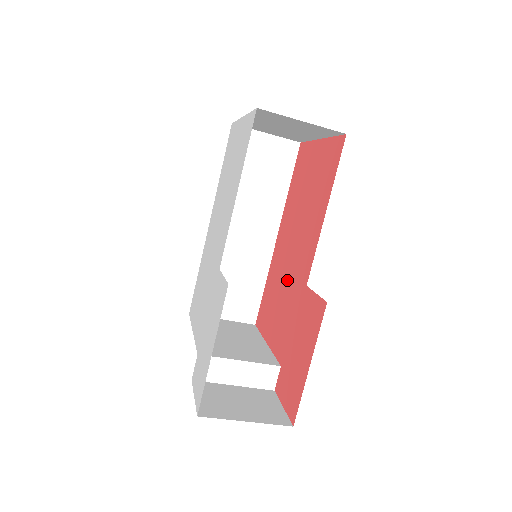
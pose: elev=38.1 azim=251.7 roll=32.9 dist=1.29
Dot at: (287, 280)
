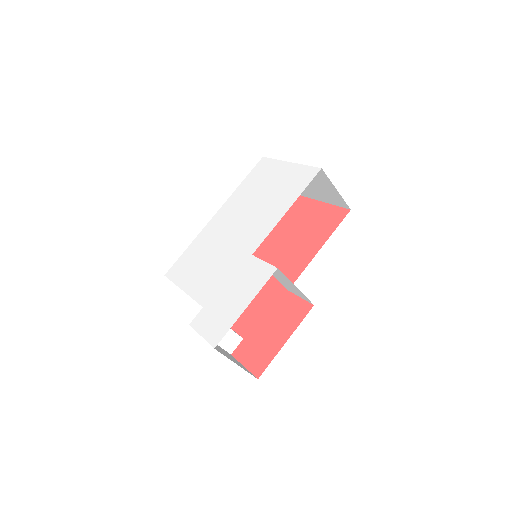
Dot at: occluded
